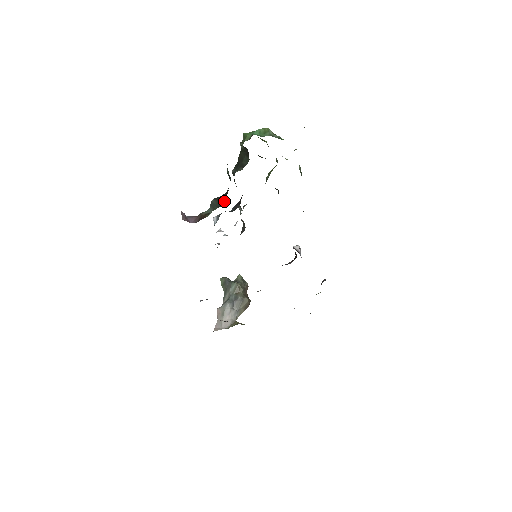
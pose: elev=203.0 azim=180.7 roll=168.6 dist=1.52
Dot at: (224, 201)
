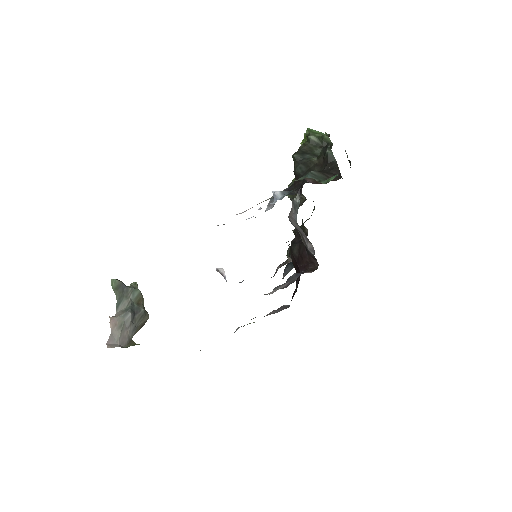
Dot at: (337, 177)
